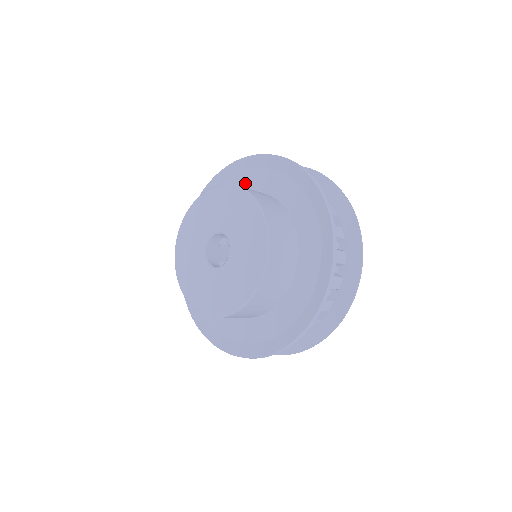
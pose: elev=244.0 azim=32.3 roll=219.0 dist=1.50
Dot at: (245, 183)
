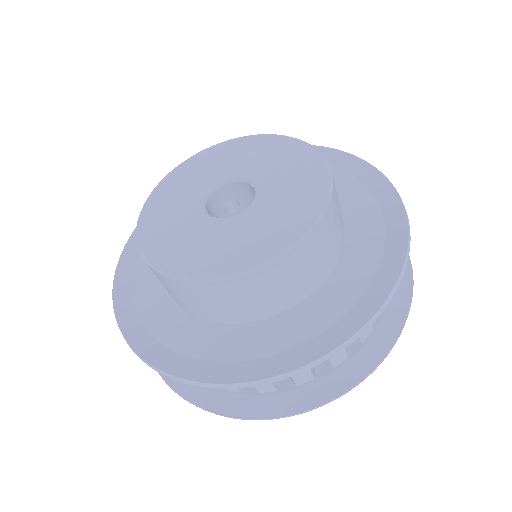
Dot at: occluded
